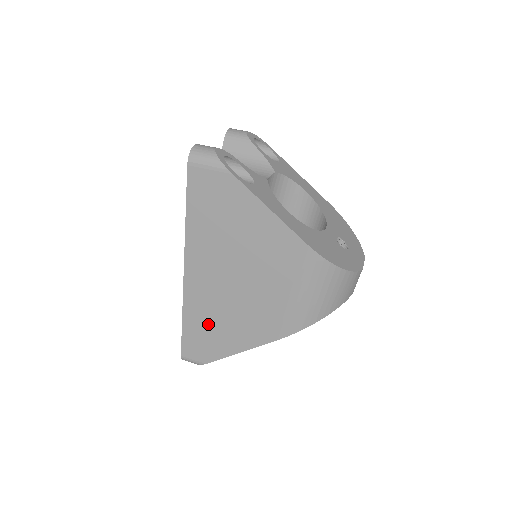
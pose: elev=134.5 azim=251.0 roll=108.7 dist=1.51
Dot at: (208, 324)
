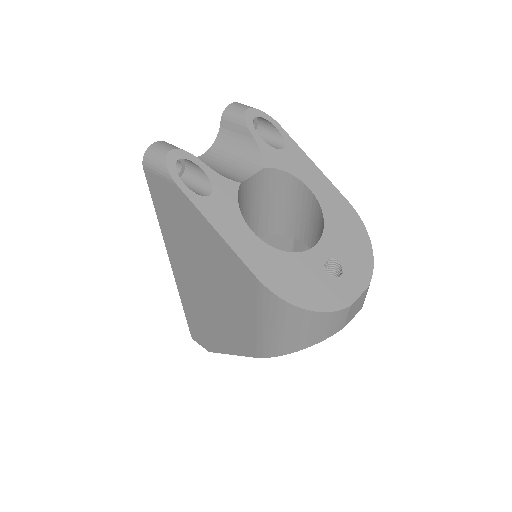
Dot at: (201, 320)
